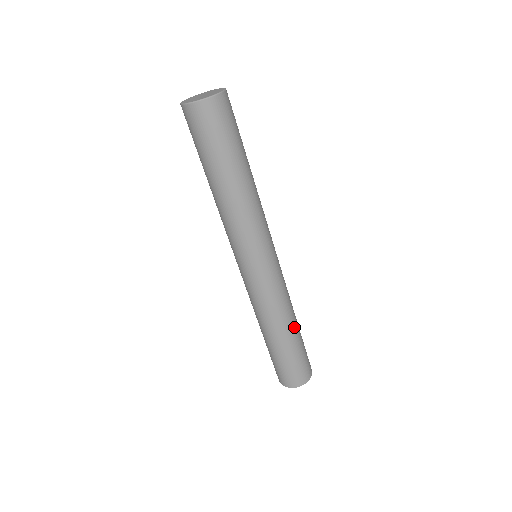
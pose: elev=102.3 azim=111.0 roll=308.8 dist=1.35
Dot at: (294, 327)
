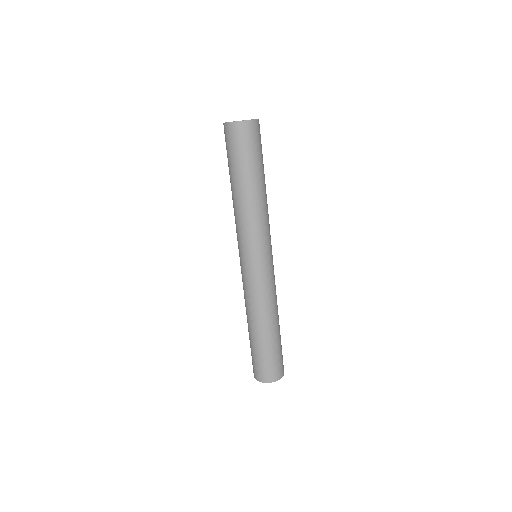
Dot at: occluded
